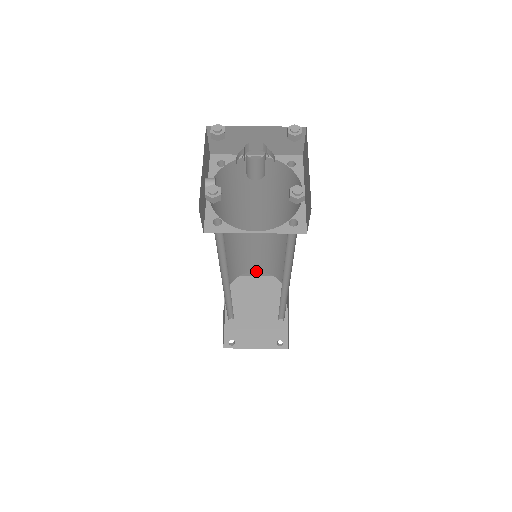
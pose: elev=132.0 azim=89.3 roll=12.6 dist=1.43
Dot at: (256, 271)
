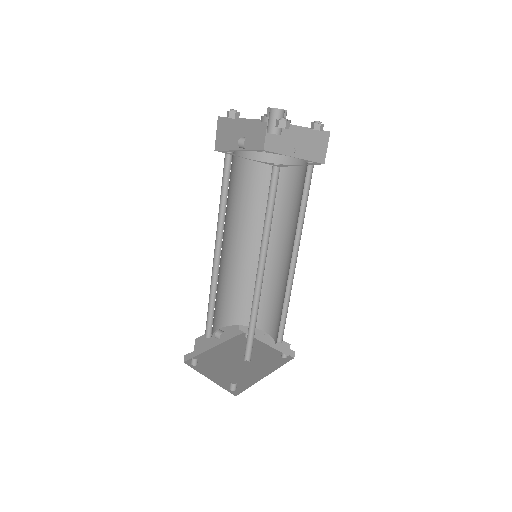
Dot at: (264, 333)
